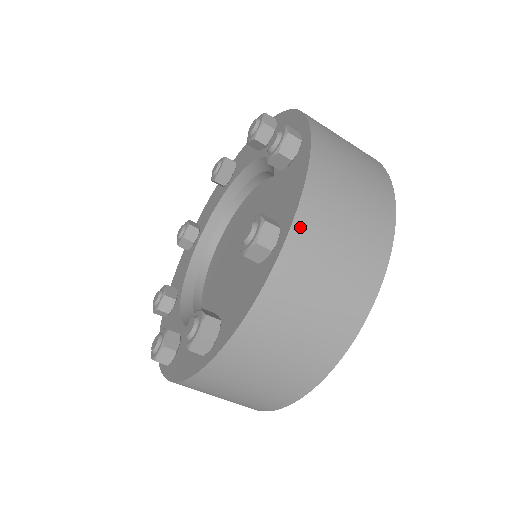
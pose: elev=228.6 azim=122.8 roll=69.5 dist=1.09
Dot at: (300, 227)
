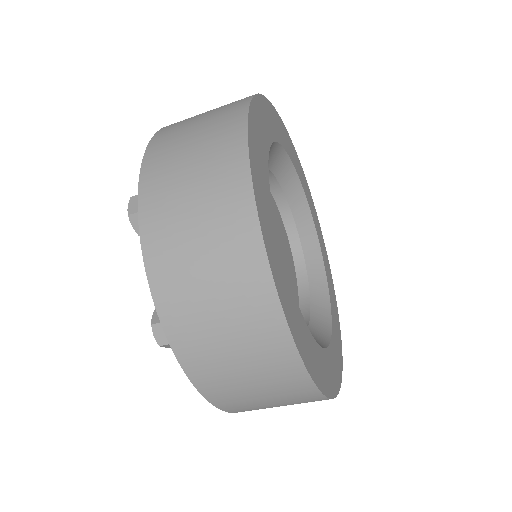
Dot at: (228, 409)
